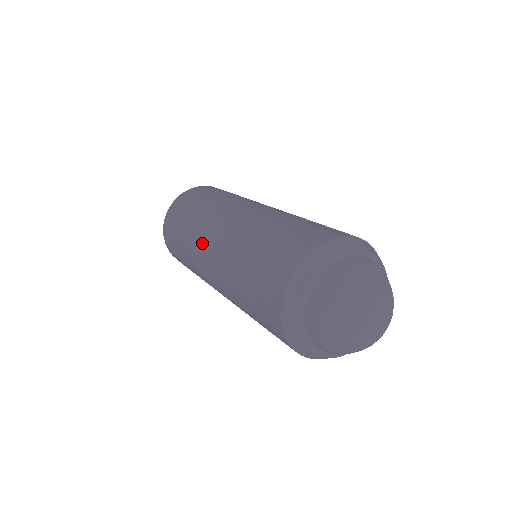
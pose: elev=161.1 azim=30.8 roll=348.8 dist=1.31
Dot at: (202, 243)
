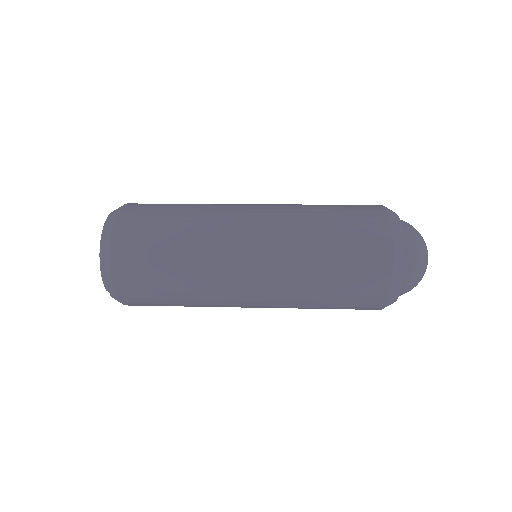
Dot at: (232, 299)
